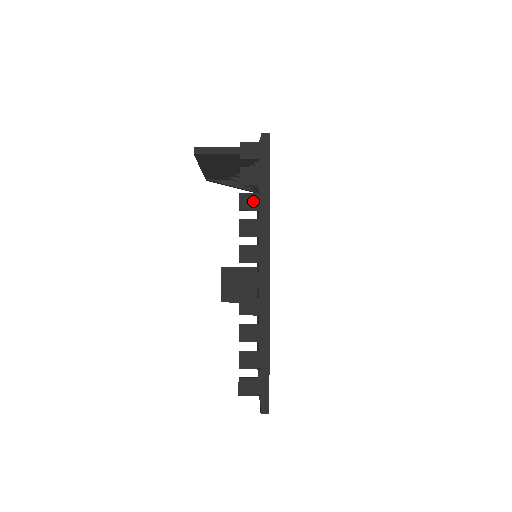
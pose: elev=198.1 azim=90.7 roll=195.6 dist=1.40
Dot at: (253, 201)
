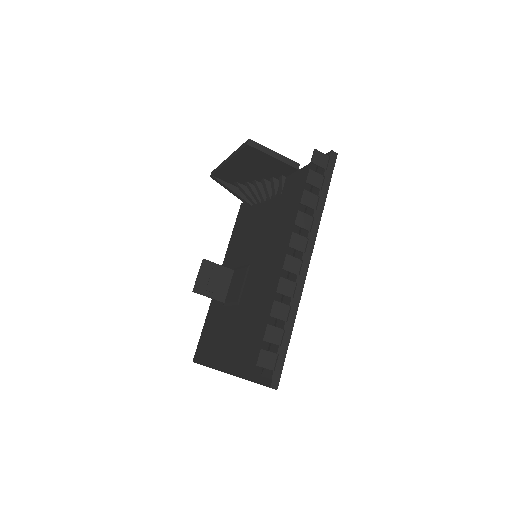
Dot at: (312, 200)
